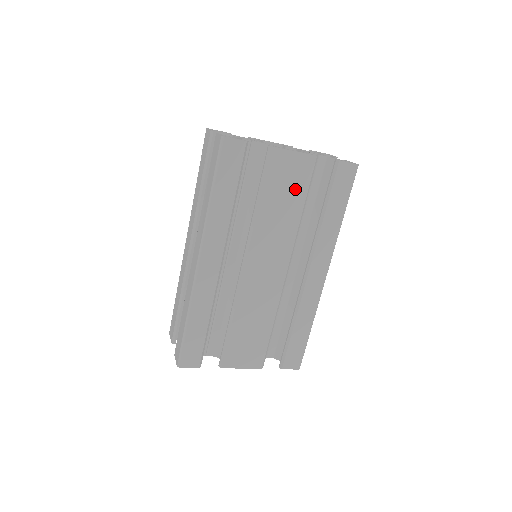
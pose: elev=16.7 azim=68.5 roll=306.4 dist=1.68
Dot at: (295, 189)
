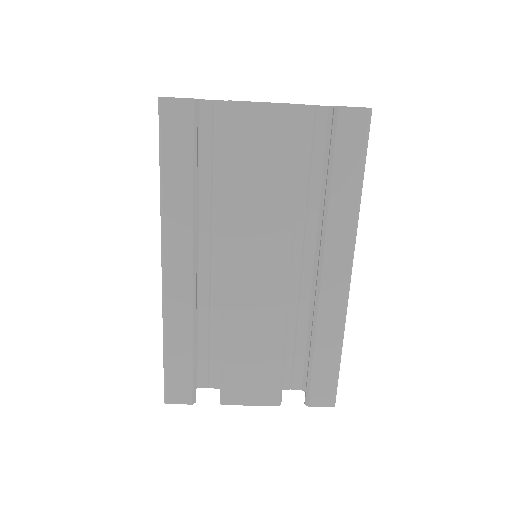
Dot at: (278, 157)
